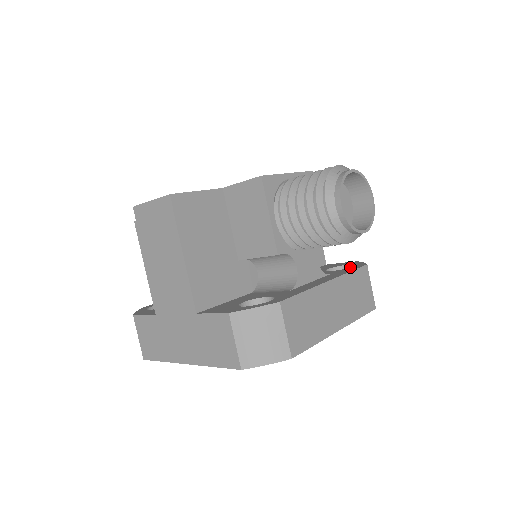
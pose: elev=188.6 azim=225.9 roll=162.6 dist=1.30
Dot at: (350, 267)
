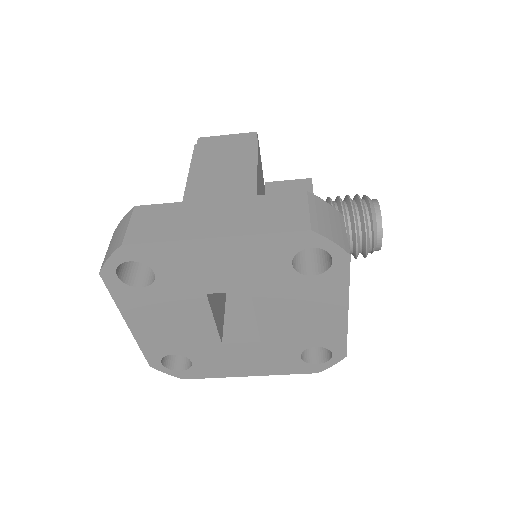
Dot at: occluded
